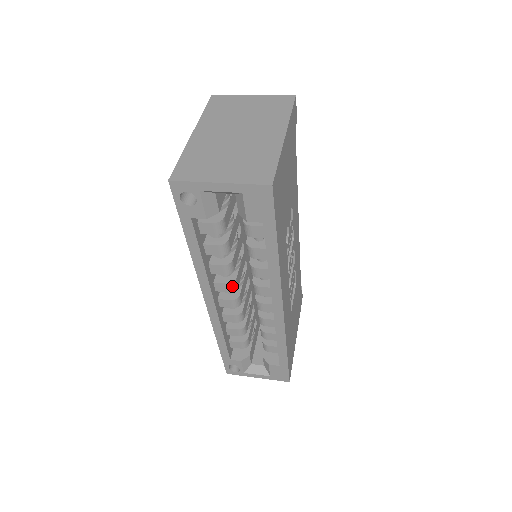
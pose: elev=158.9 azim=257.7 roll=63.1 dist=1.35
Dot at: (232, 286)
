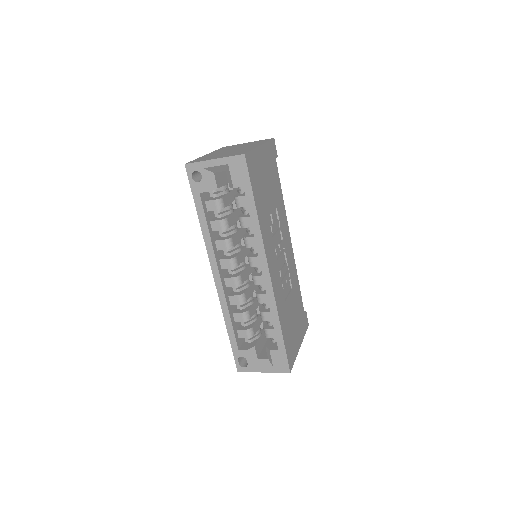
Dot at: (233, 262)
